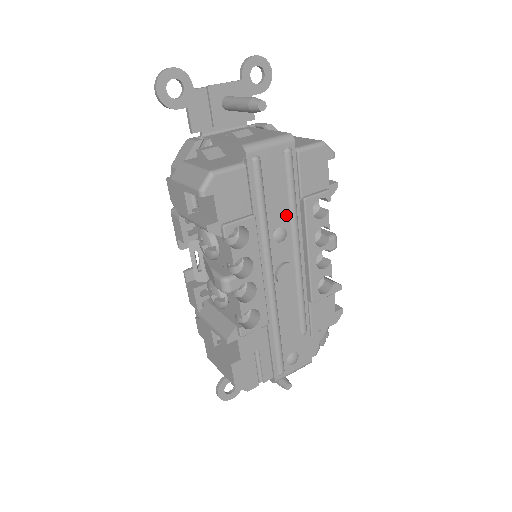
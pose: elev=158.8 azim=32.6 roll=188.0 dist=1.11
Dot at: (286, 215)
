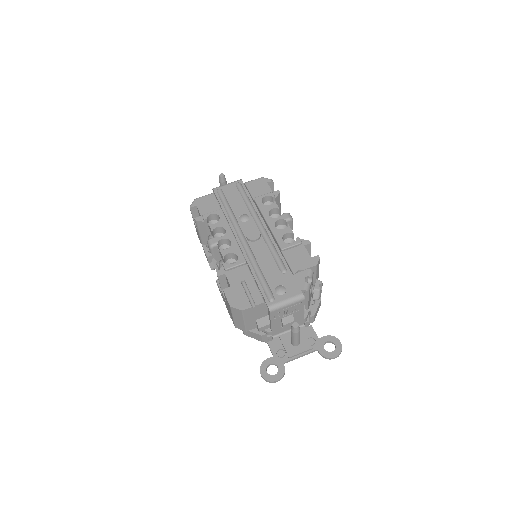
Dot at: (246, 209)
